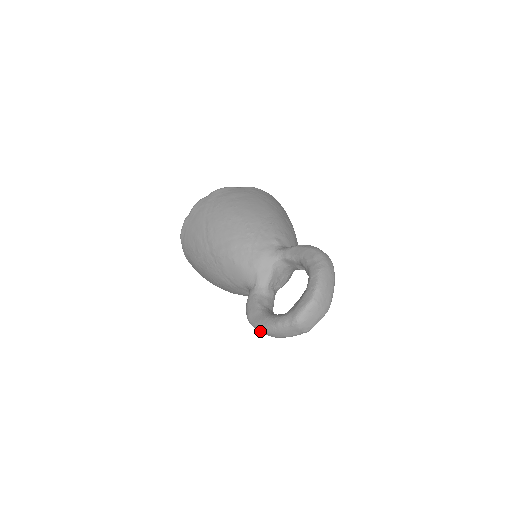
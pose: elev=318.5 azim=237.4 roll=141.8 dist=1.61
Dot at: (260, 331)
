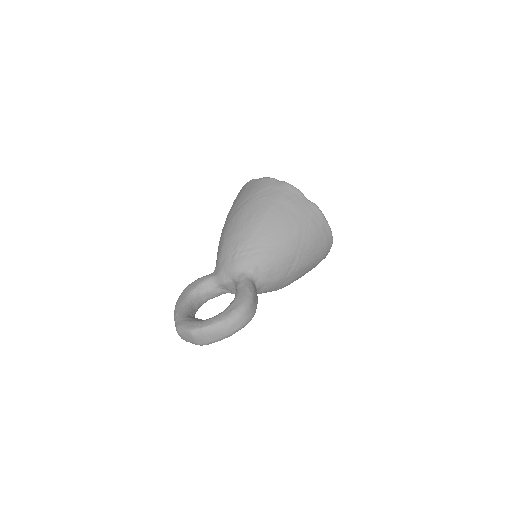
Dot at: occluded
